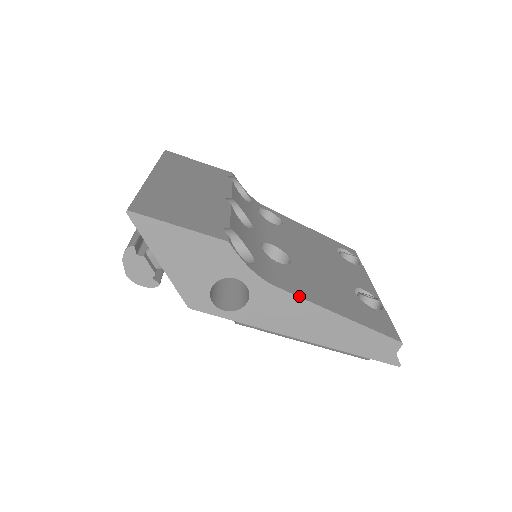
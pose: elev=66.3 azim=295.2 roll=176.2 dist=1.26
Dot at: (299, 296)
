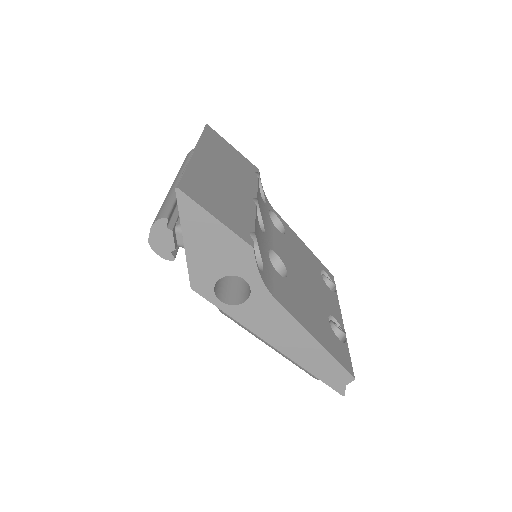
Dot at: (290, 313)
